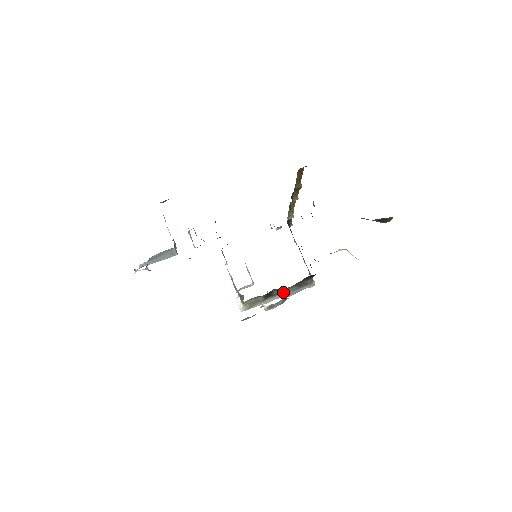
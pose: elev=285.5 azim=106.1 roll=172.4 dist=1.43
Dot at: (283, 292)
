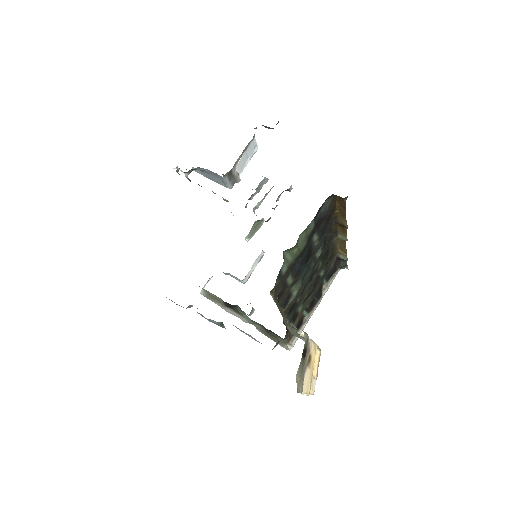
Dot at: (249, 319)
